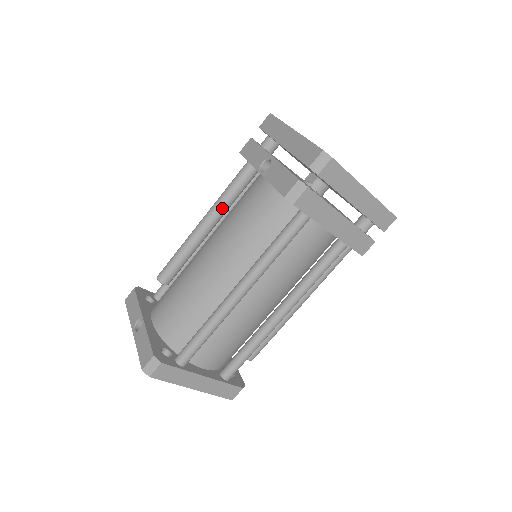
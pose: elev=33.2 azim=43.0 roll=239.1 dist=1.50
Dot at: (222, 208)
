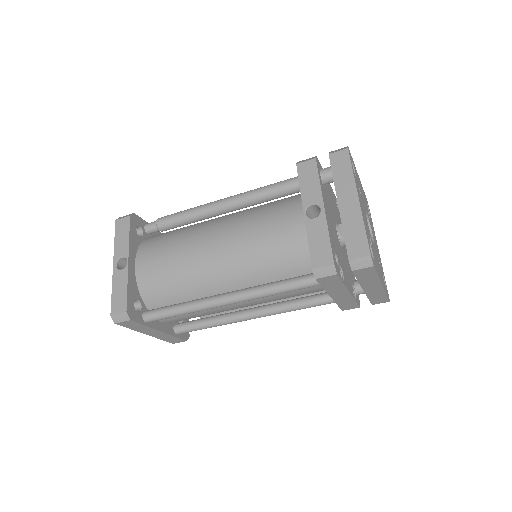
Dot at: (250, 203)
